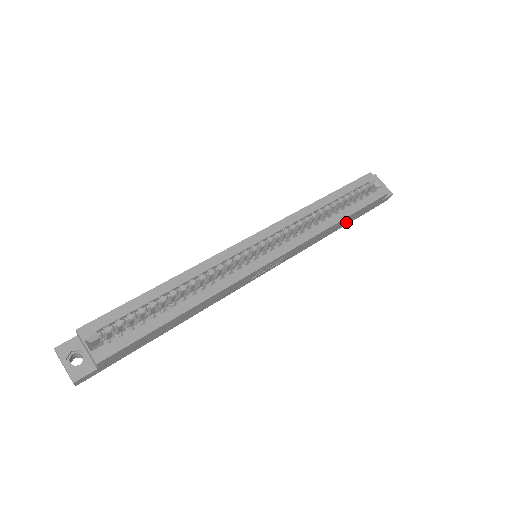
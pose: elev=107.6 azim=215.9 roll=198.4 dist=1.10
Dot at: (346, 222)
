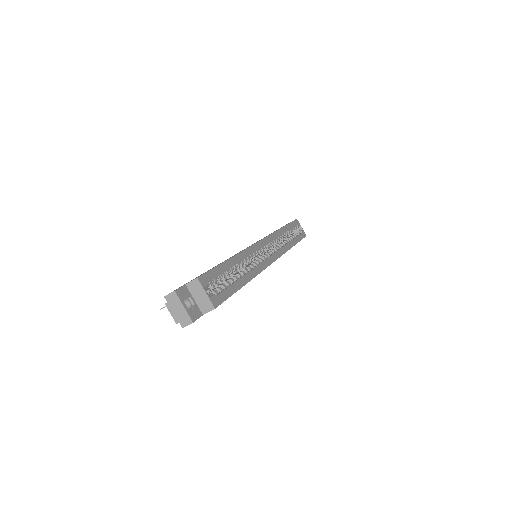
Dot at: occluded
